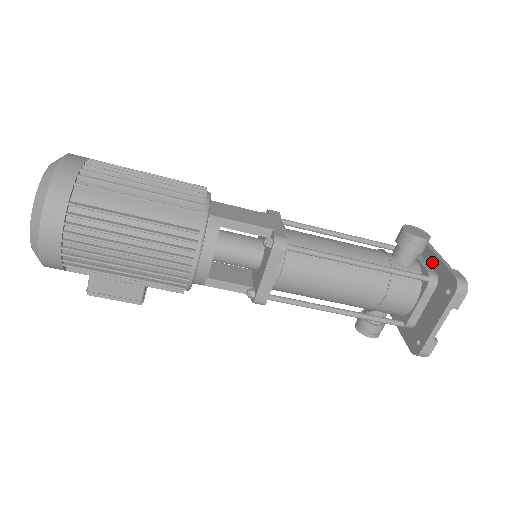
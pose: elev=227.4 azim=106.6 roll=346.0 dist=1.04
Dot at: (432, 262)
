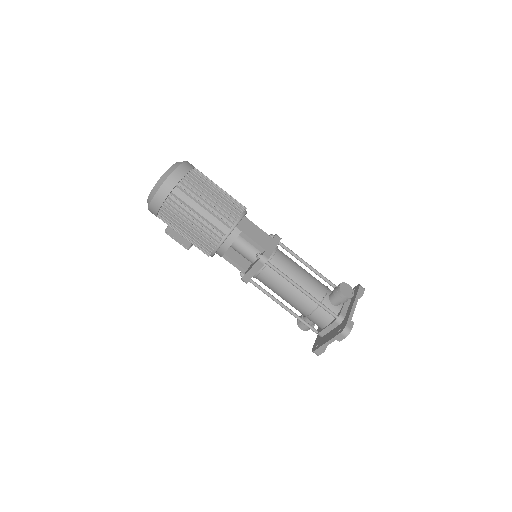
Dot at: (348, 310)
